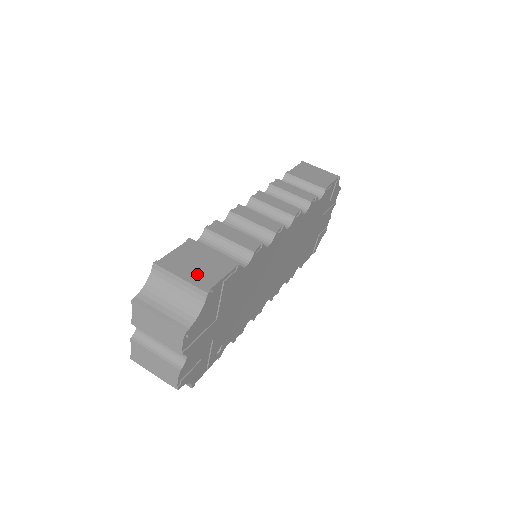
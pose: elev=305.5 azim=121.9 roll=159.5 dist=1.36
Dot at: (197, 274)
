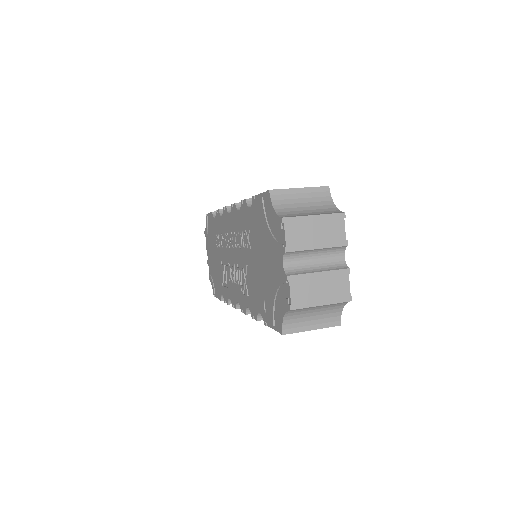
Dot at: occluded
